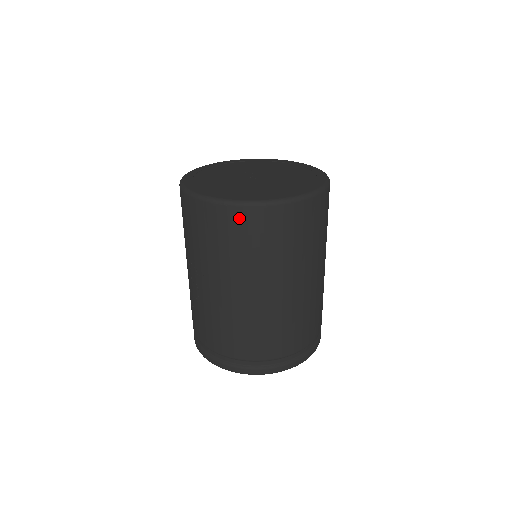
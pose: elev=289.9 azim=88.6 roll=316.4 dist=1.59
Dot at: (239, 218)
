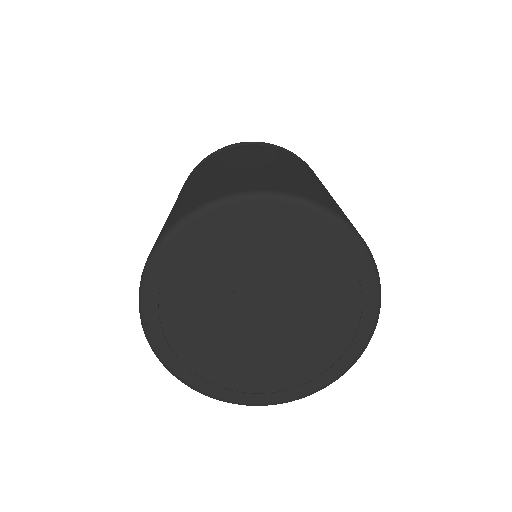
Dot at: occluded
